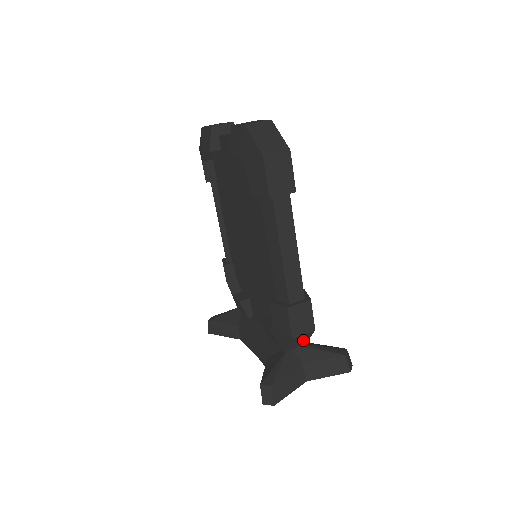
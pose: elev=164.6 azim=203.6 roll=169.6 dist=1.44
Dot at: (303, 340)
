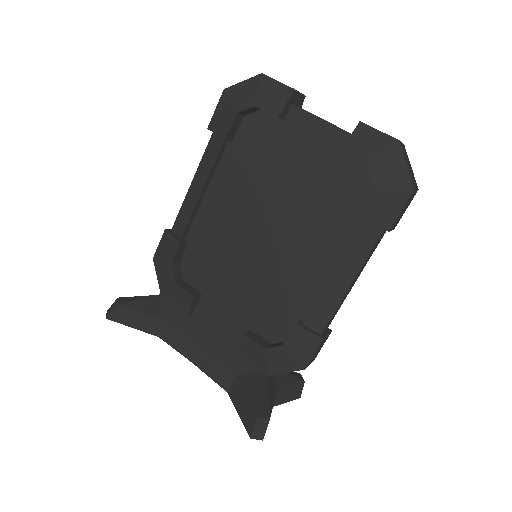
Dot at: occluded
